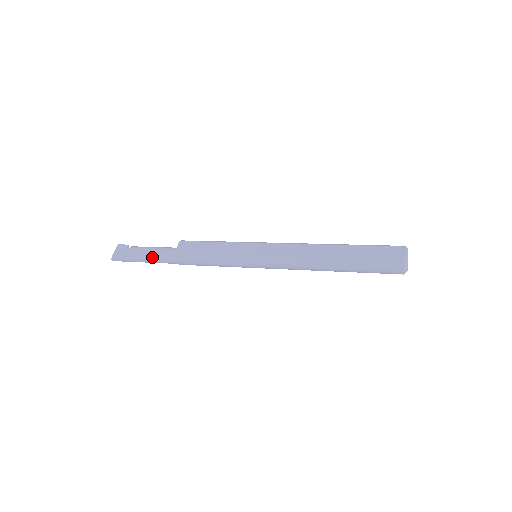
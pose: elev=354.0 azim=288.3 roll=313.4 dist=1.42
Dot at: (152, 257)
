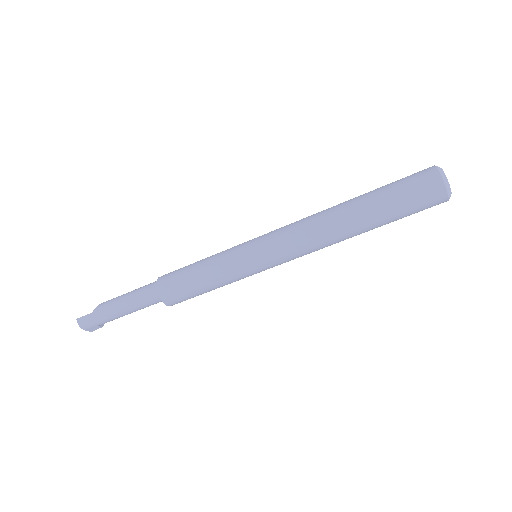
Dot at: (128, 293)
